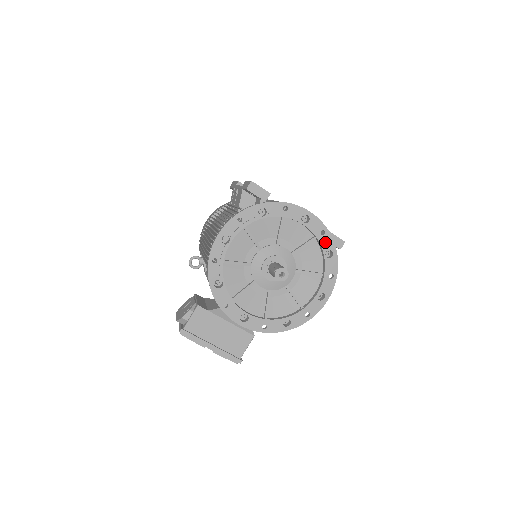
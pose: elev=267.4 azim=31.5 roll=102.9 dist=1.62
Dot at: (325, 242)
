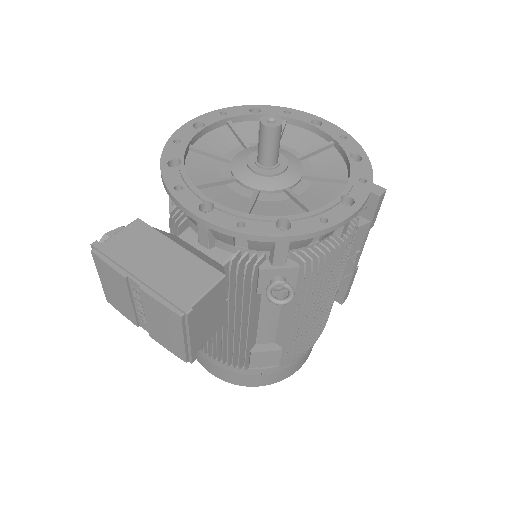
Dot at: (348, 146)
